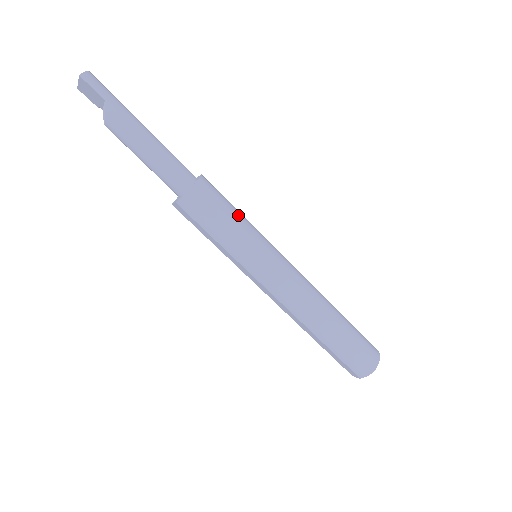
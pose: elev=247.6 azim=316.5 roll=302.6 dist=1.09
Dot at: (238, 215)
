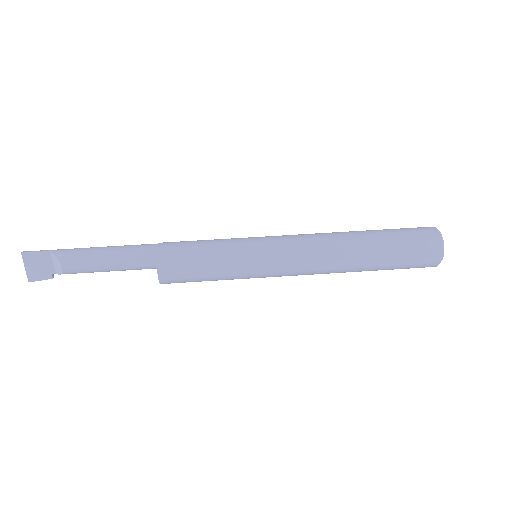
Dot at: occluded
